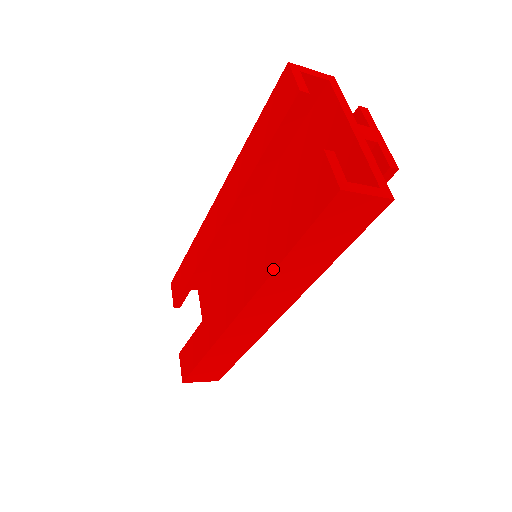
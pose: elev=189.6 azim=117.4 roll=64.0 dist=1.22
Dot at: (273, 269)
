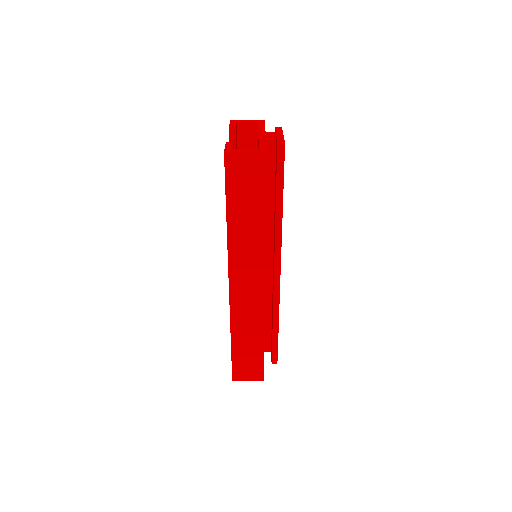
Dot at: (227, 230)
